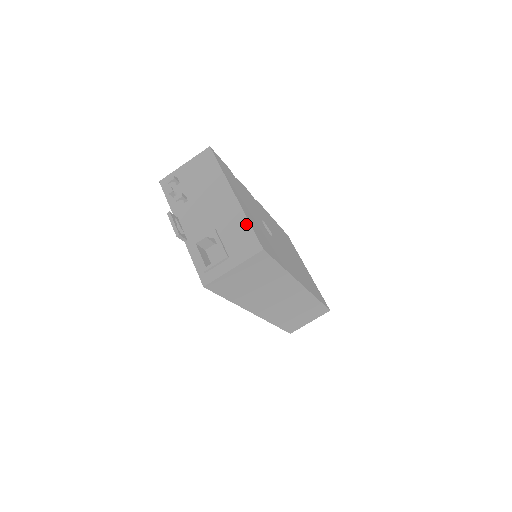
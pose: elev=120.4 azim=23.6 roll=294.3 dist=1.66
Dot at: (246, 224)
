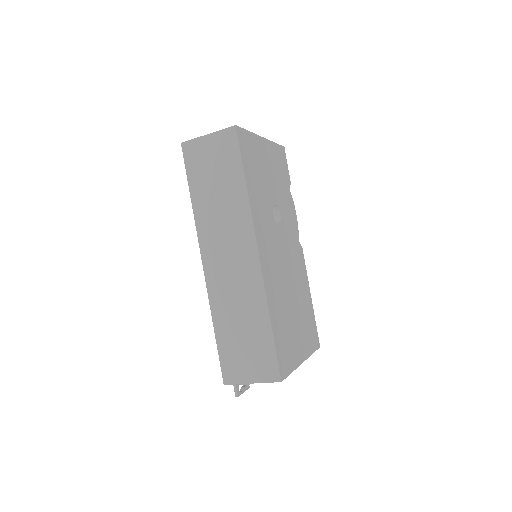
Dot at: occluded
